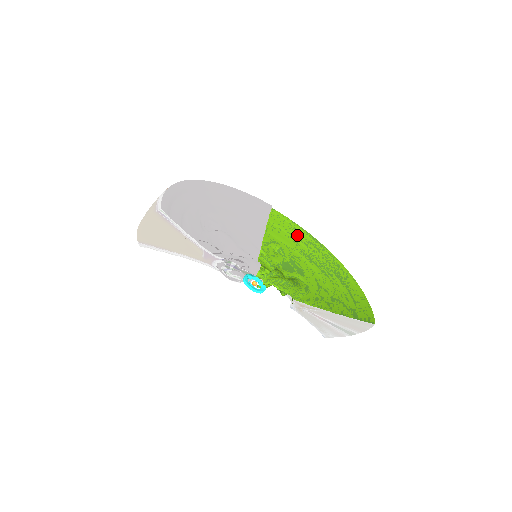
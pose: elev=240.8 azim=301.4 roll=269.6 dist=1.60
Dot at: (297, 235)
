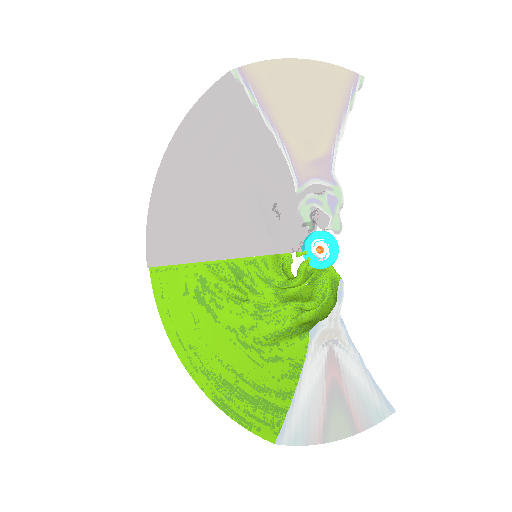
Dot at: occluded
